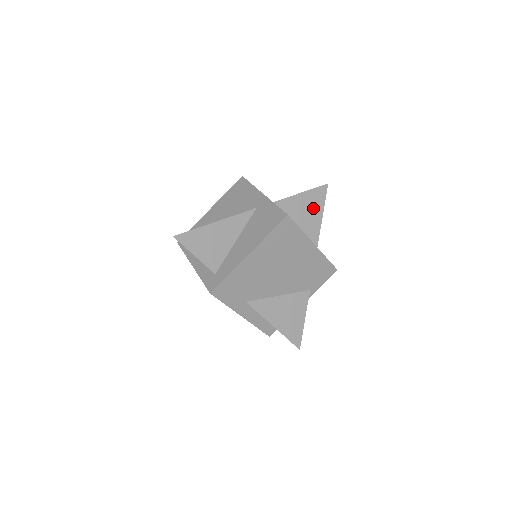
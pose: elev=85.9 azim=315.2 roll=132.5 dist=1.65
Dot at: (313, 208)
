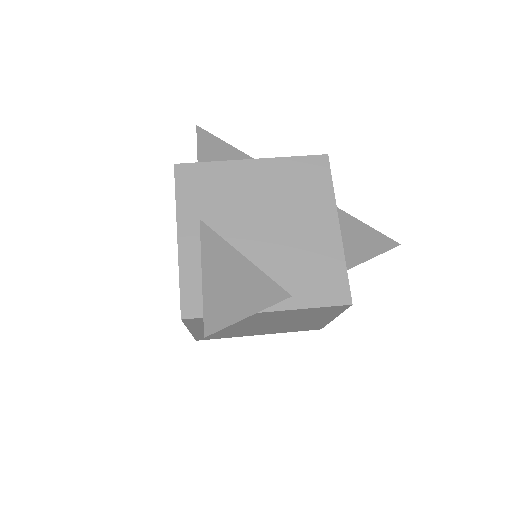
Dot at: (365, 242)
